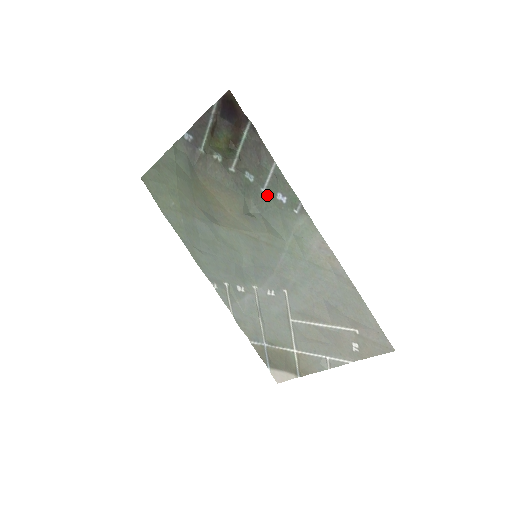
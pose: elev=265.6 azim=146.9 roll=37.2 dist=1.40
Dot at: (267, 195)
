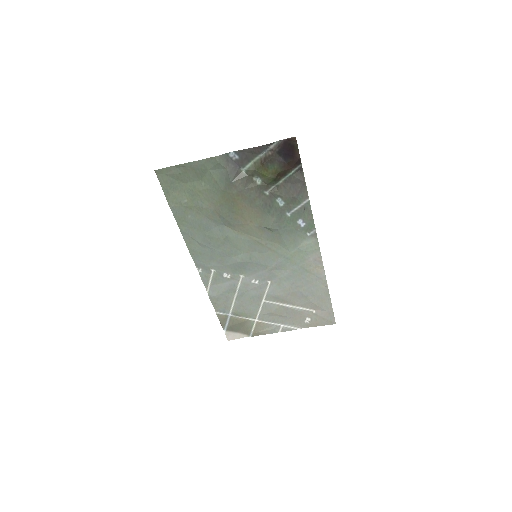
Dot at: (290, 218)
